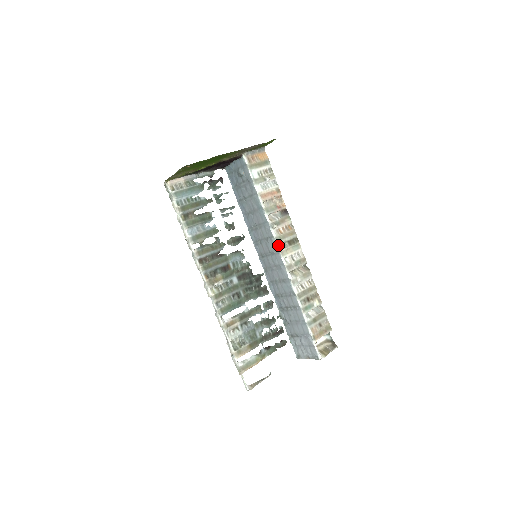
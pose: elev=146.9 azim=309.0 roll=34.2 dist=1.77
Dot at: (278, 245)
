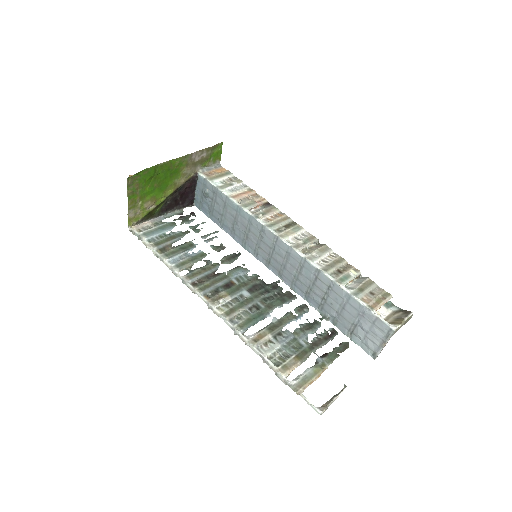
Dot at: (273, 231)
